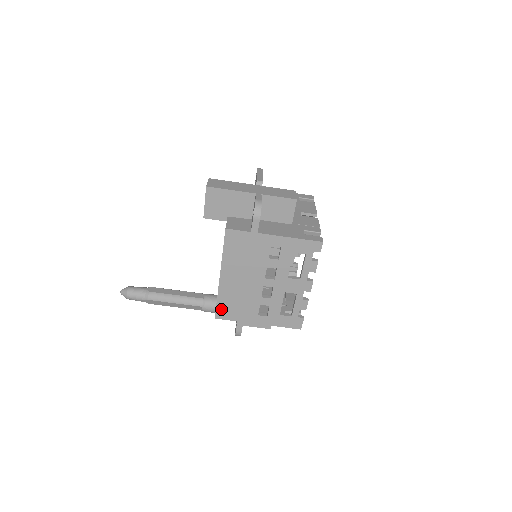
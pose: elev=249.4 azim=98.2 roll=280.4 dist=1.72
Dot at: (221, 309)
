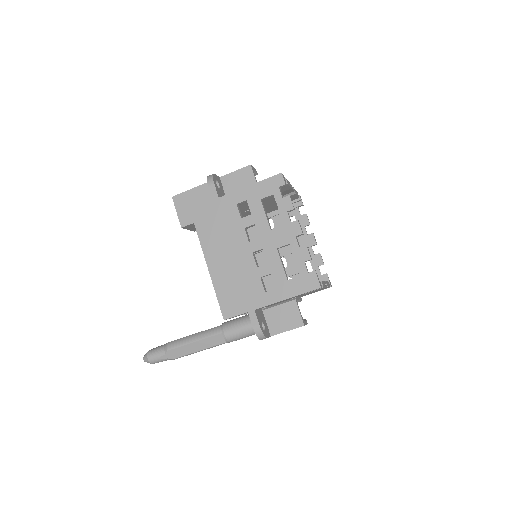
Dot at: (225, 304)
